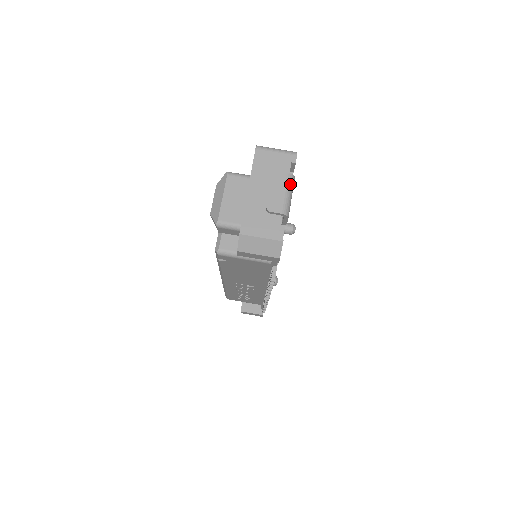
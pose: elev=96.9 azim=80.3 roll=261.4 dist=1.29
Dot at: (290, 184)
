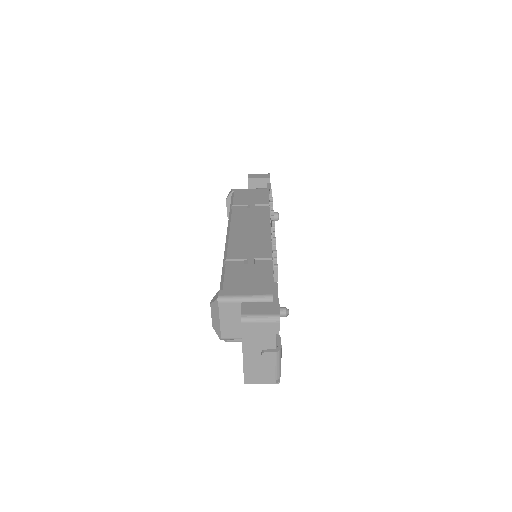
Dot at: (278, 358)
